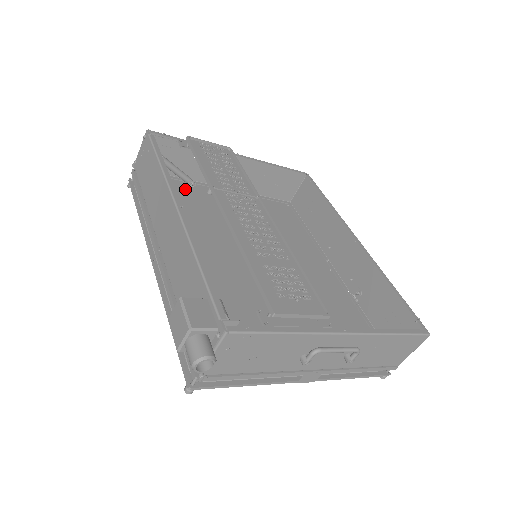
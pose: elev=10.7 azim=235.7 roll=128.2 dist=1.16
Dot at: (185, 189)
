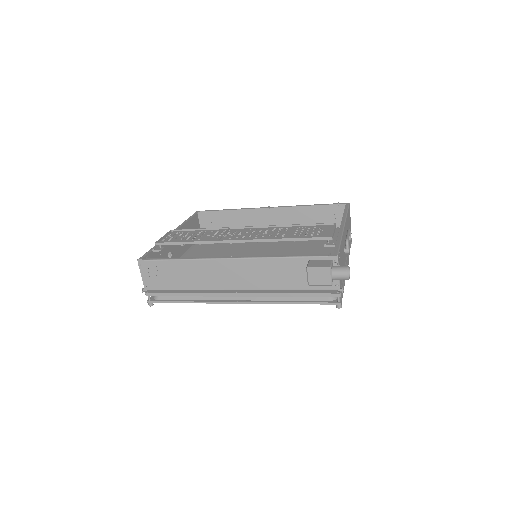
Dot at: occluded
